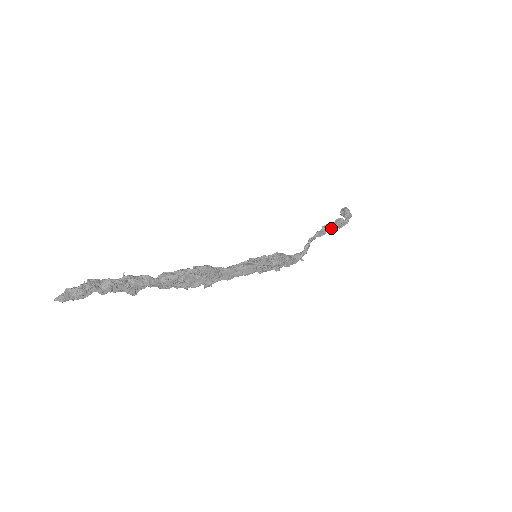
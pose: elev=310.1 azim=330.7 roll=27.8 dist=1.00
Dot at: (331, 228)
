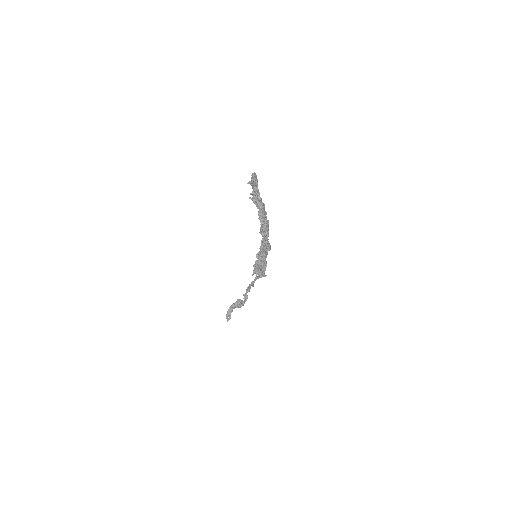
Dot at: (249, 291)
